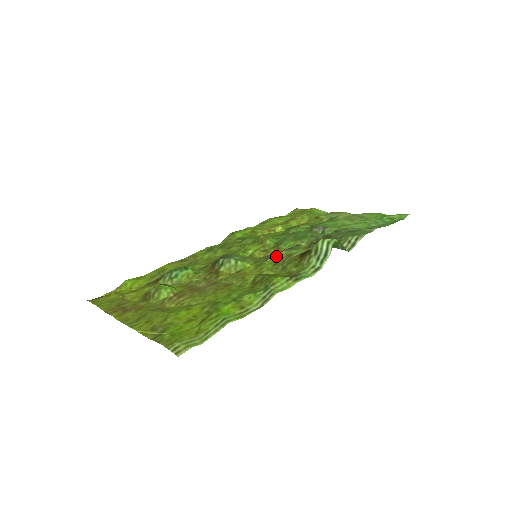
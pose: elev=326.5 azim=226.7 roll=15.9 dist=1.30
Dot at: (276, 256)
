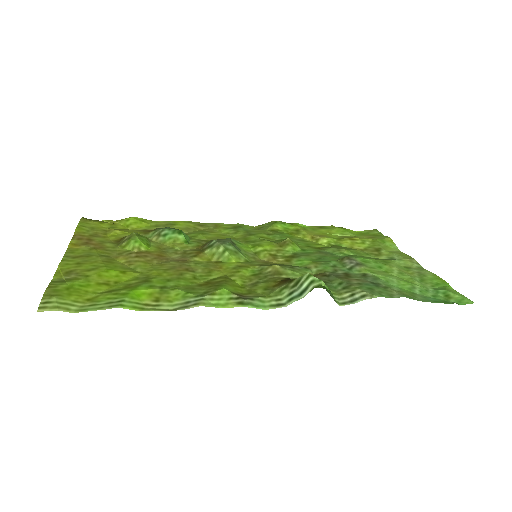
Dot at: (266, 266)
